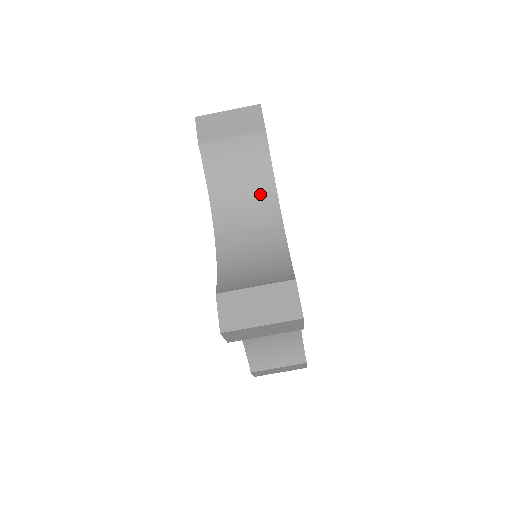
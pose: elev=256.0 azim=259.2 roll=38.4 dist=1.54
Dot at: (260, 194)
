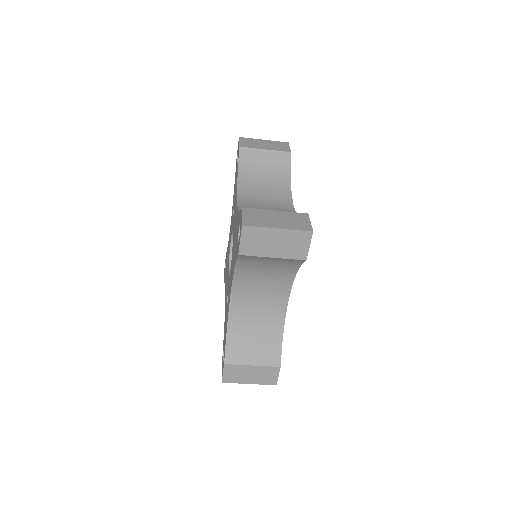
Dot at: (279, 281)
